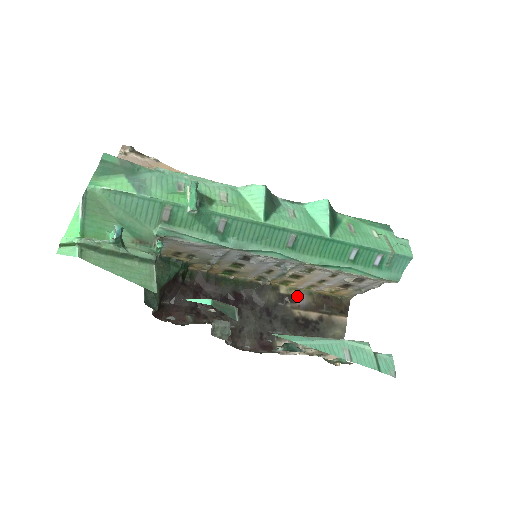
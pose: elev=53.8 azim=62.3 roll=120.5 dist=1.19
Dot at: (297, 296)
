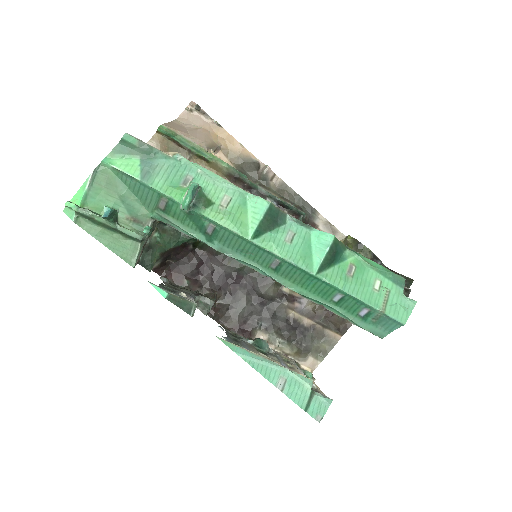
Dot at: (299, 298)
